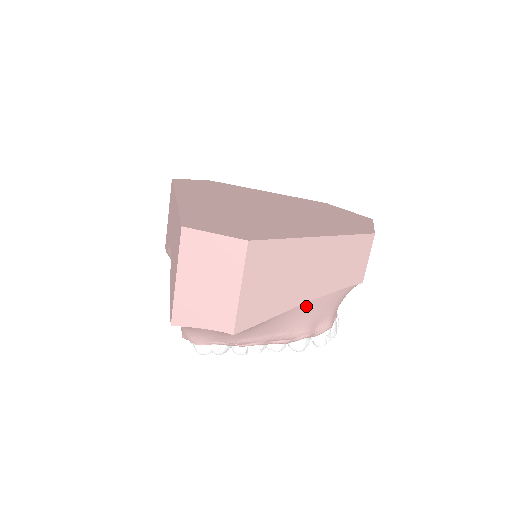
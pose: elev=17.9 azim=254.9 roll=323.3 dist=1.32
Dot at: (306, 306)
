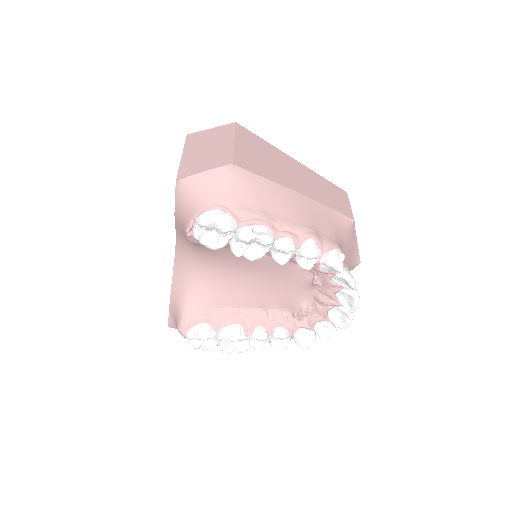
Dot at: (301, 198)
